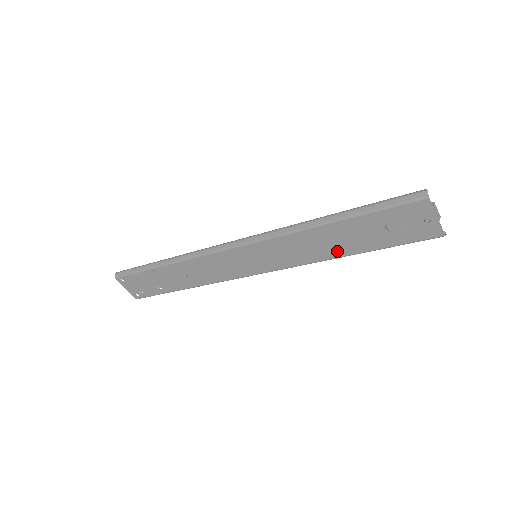
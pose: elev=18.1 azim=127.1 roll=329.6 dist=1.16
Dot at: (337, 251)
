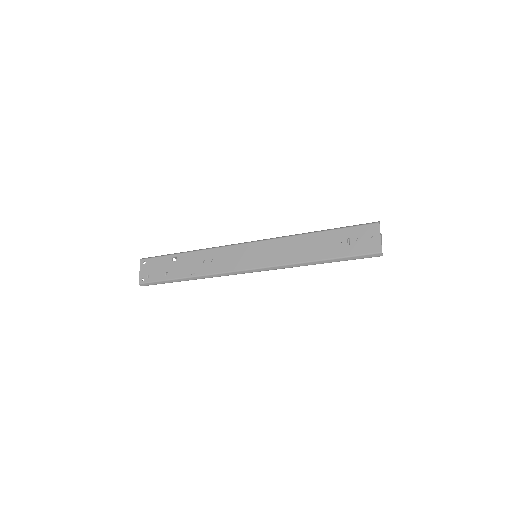
Dot at: (312, 255)
